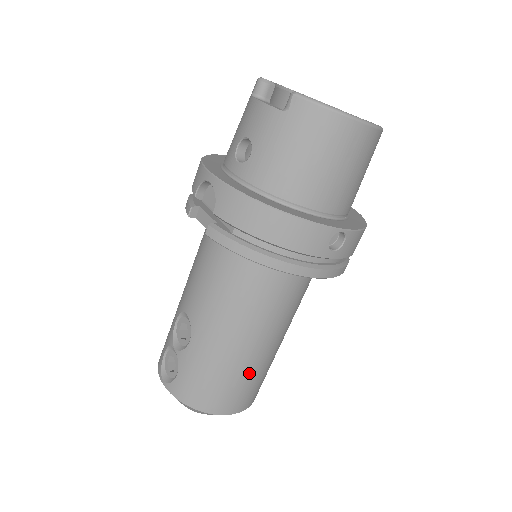
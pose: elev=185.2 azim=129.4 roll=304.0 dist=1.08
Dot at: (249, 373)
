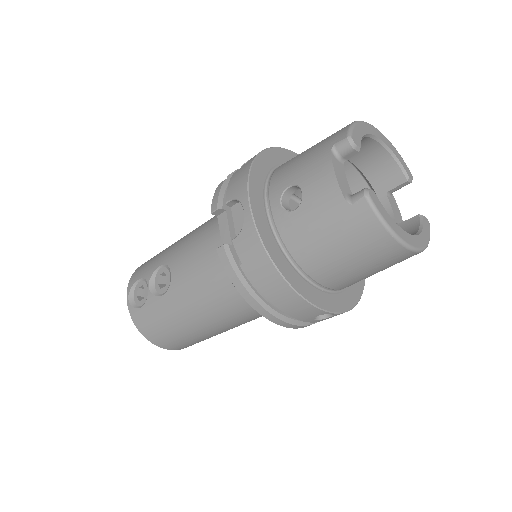
Dot at: (200, 337)
